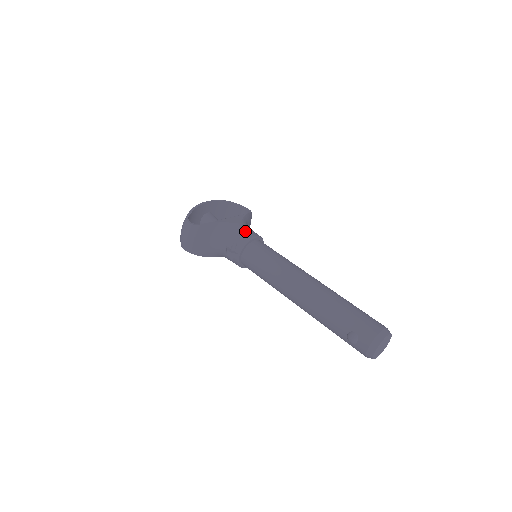
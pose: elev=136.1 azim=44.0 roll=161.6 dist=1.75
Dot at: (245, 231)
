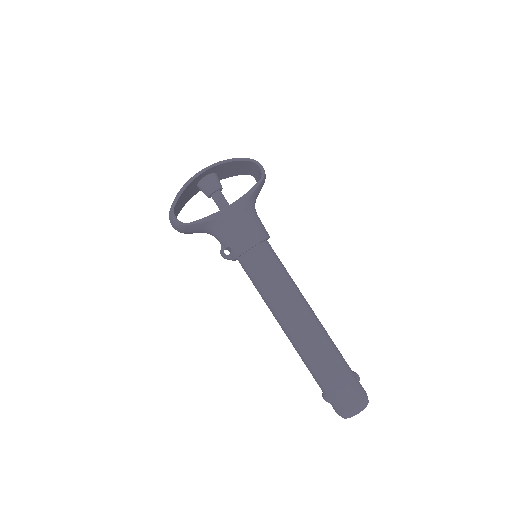
Dot at: (243, 235)
